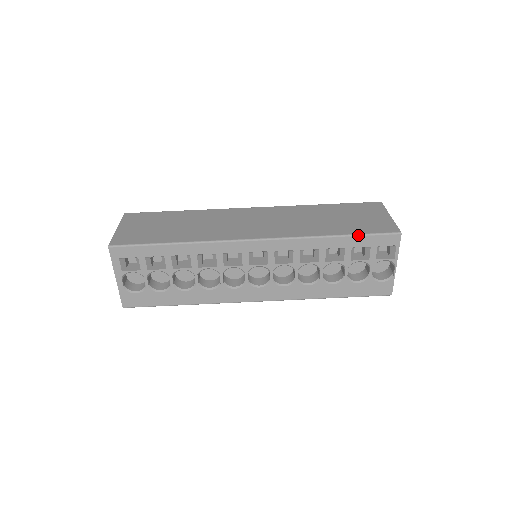
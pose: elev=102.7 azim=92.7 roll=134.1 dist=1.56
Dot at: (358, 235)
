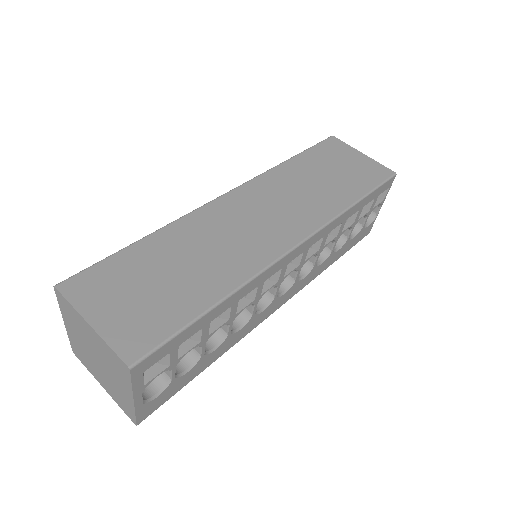
Dot at: (372, 192)
